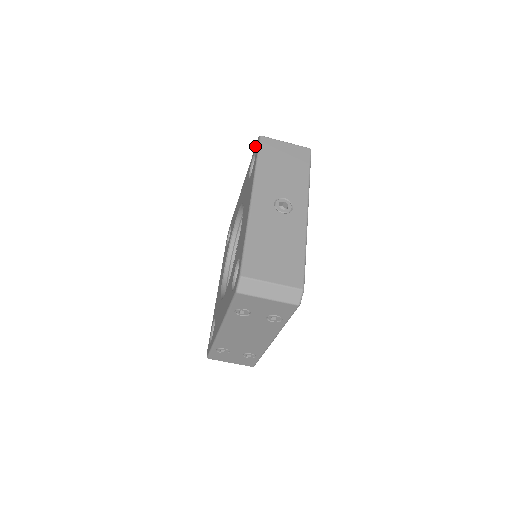
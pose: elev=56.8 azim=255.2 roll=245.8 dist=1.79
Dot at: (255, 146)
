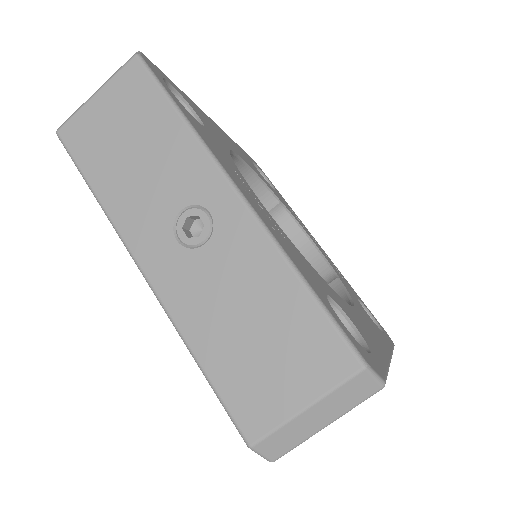
Dot at: occluded
